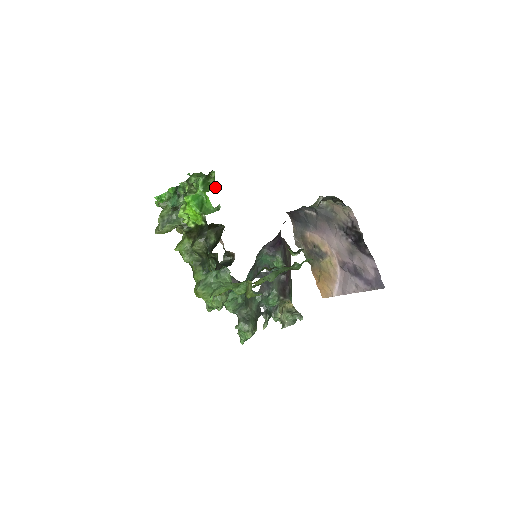
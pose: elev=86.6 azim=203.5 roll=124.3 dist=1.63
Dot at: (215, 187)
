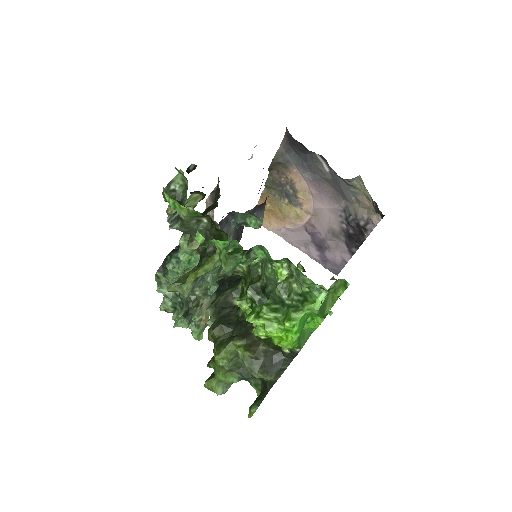
Dot at: (333, 303)
